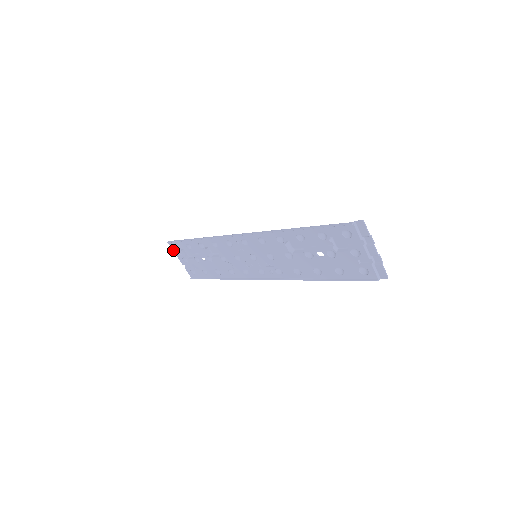
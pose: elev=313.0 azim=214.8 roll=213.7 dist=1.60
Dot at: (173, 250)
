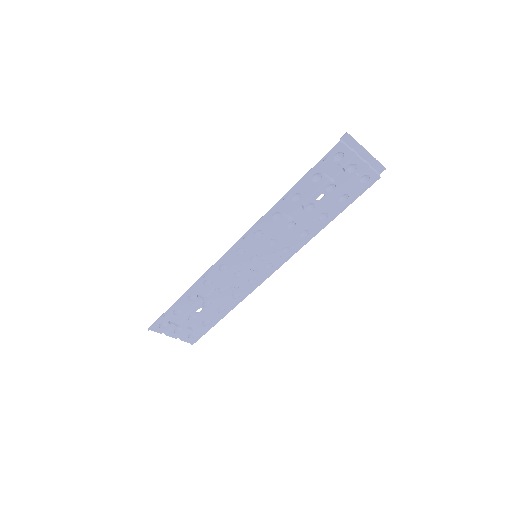
Dot at: occluded
